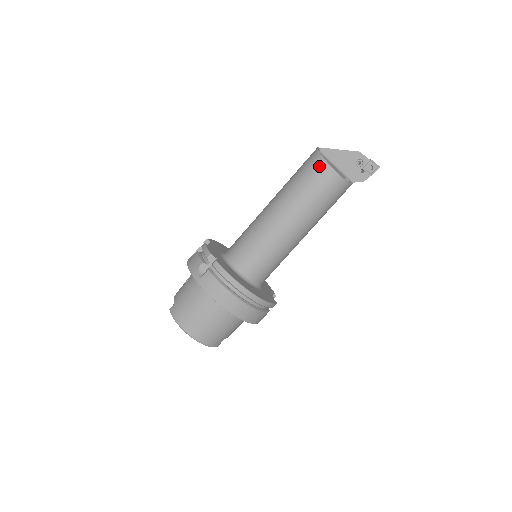
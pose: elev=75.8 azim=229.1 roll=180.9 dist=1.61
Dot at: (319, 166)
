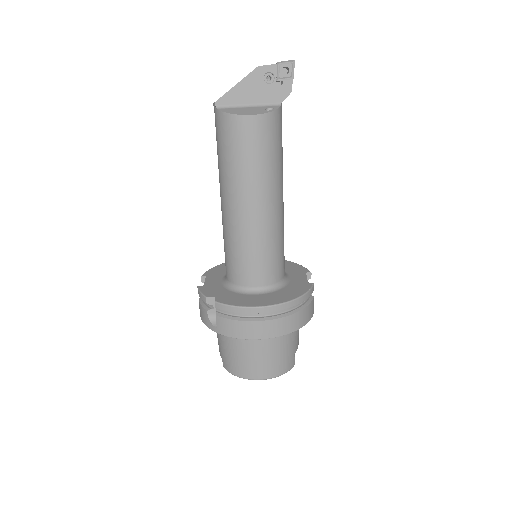
Dot at: (227, 125)
